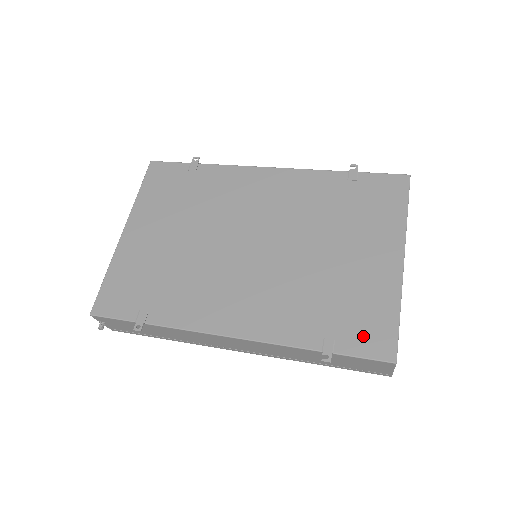
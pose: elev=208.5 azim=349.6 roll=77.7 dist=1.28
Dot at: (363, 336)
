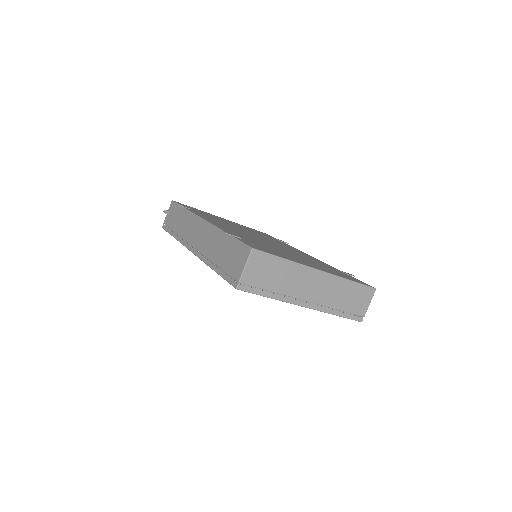
Dot at: (255, 245)
